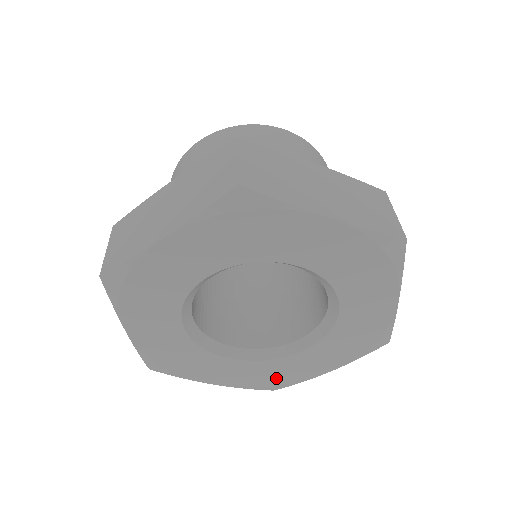
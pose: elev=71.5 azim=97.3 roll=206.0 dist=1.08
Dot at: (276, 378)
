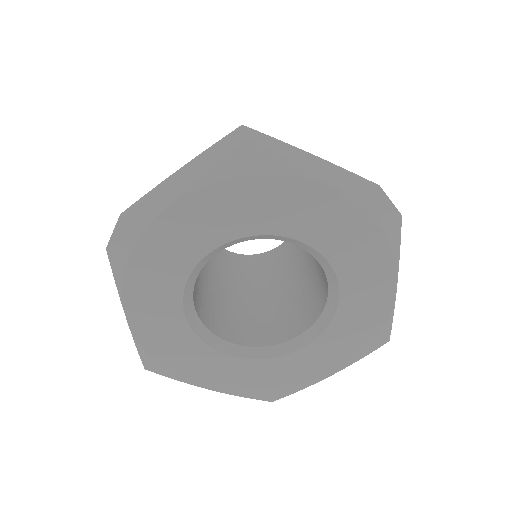
Dot at: (364, 332)
